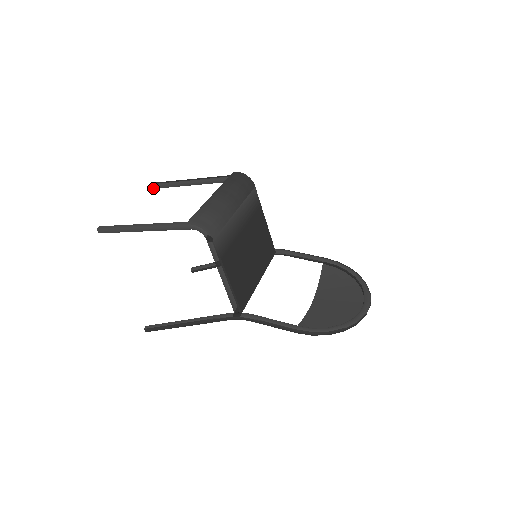
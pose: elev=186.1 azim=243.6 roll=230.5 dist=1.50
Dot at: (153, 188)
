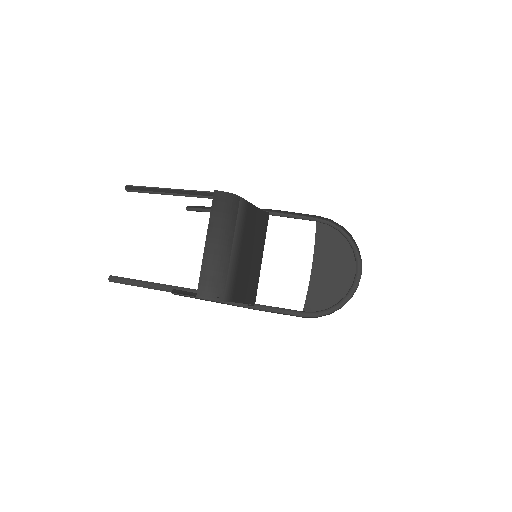
Dot at: (130, 191)
